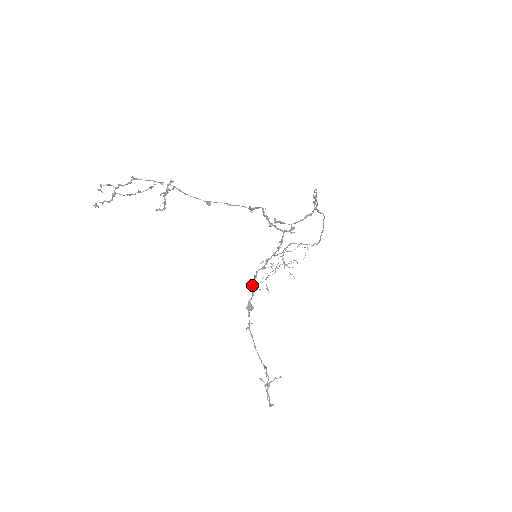
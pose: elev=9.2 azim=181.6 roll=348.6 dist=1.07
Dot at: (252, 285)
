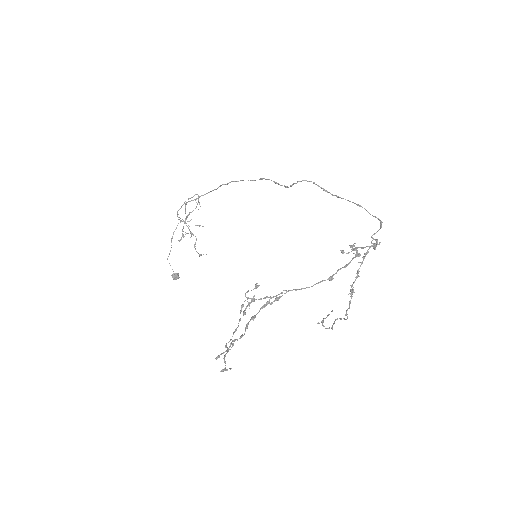
Dot at: occluded
